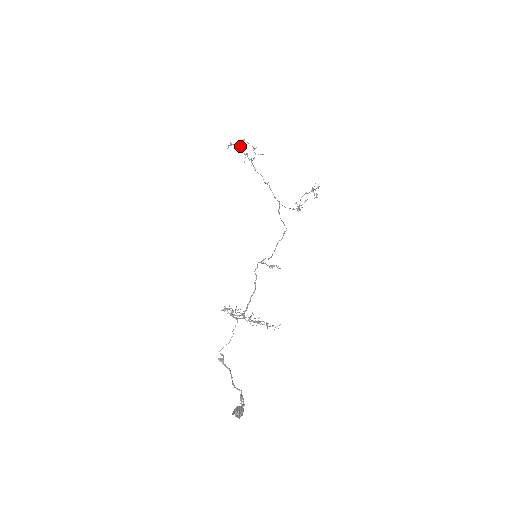
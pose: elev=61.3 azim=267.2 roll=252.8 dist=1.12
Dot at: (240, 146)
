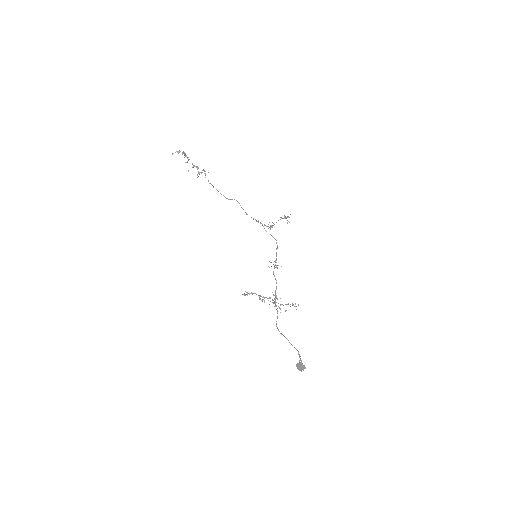
Dot at: occluded
